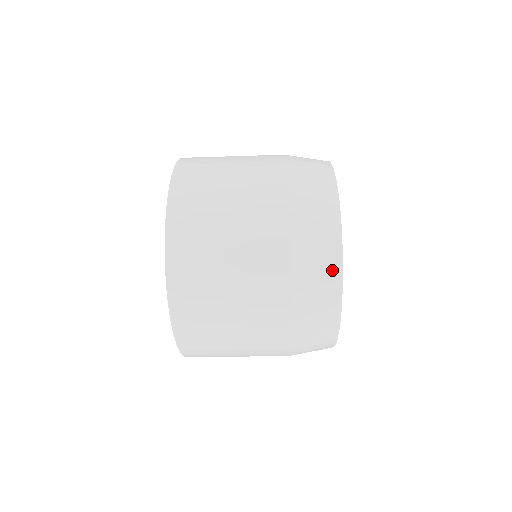
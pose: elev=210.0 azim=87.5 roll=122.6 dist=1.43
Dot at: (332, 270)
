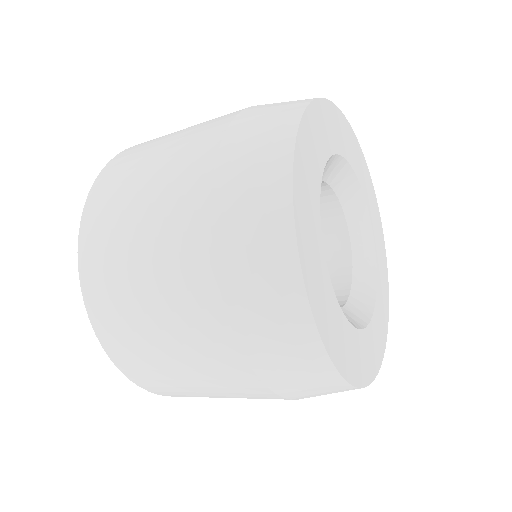
Dot at: (276, 214)
